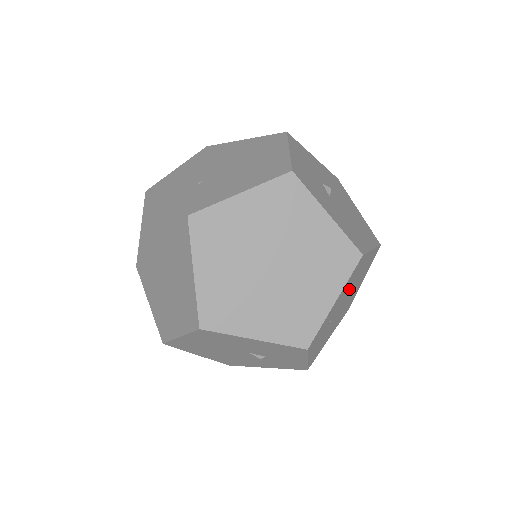
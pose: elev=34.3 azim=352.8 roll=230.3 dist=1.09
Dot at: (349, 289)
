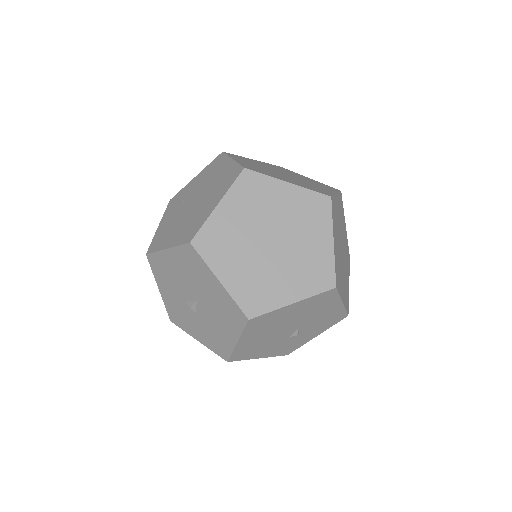
Dot at: occluded
